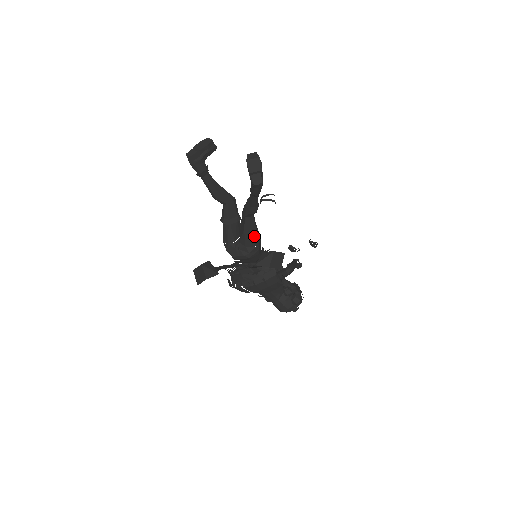
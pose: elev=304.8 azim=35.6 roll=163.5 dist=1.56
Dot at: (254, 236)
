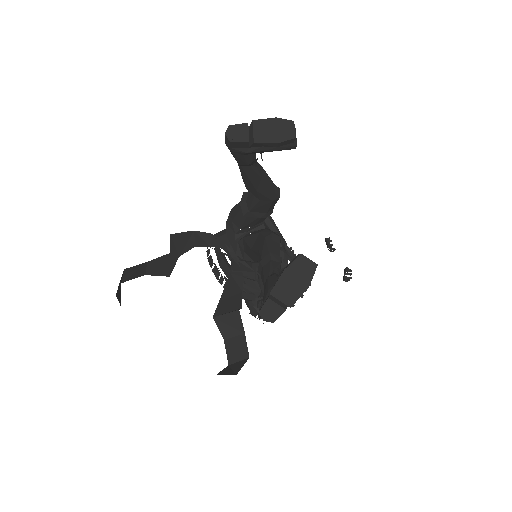
Dot at: occluded
